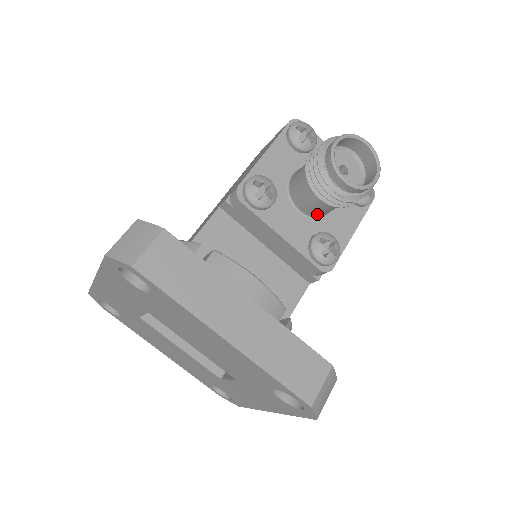
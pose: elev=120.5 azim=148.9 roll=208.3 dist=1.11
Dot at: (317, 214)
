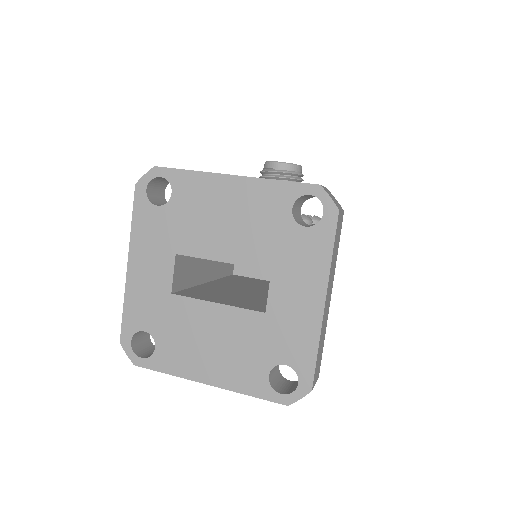
Dot at: occluded
